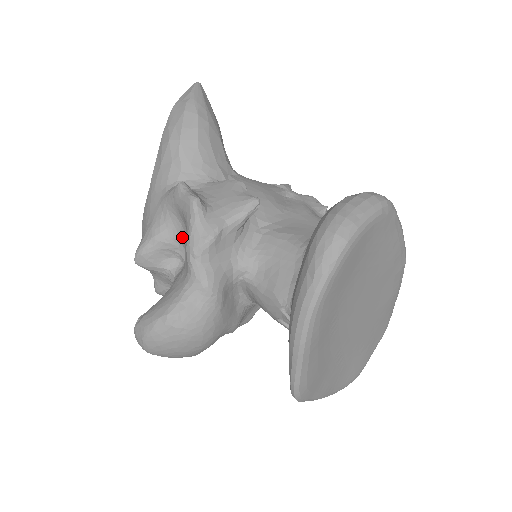
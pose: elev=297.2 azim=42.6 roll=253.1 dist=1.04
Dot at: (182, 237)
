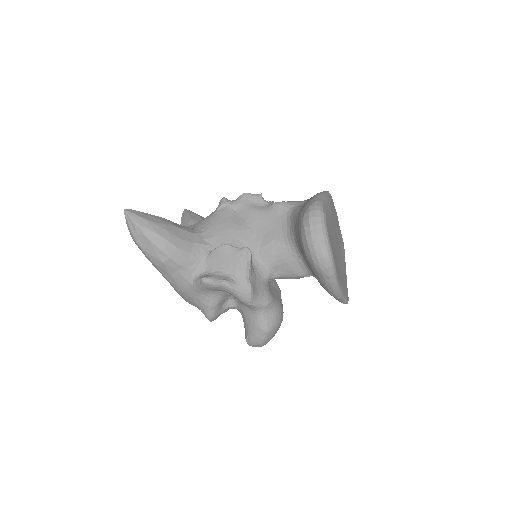
Dot at: (226, 295)
